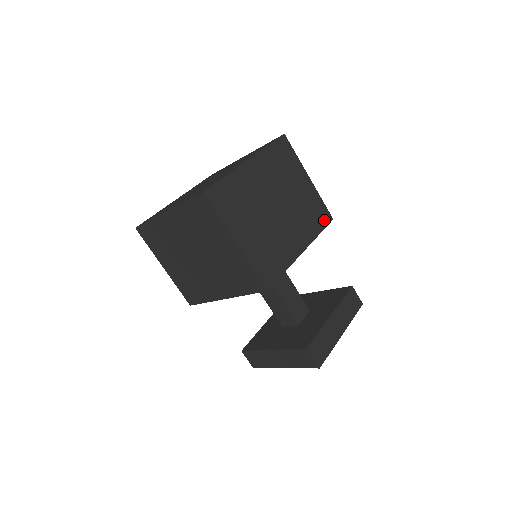
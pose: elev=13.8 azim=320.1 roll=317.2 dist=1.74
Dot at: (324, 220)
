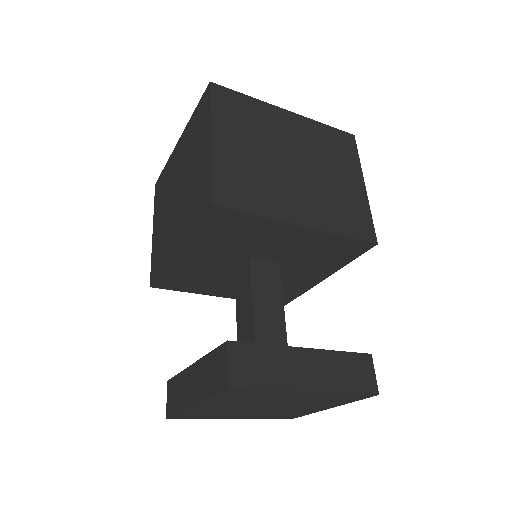
Dot at: (361, 232)
